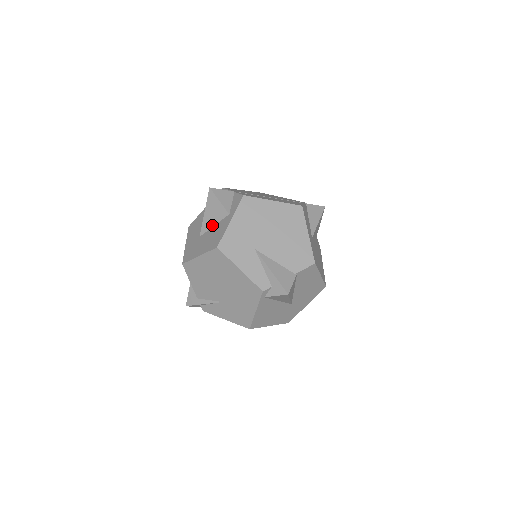
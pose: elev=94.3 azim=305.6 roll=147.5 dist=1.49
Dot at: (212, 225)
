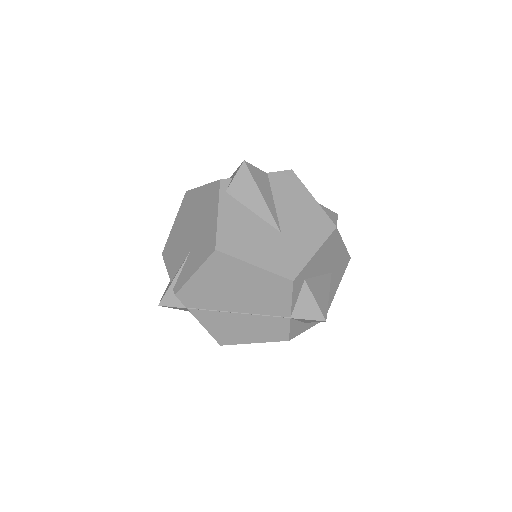
Dot at: occluded
